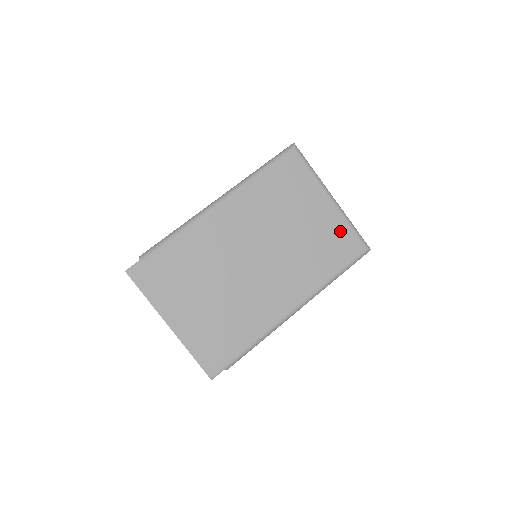
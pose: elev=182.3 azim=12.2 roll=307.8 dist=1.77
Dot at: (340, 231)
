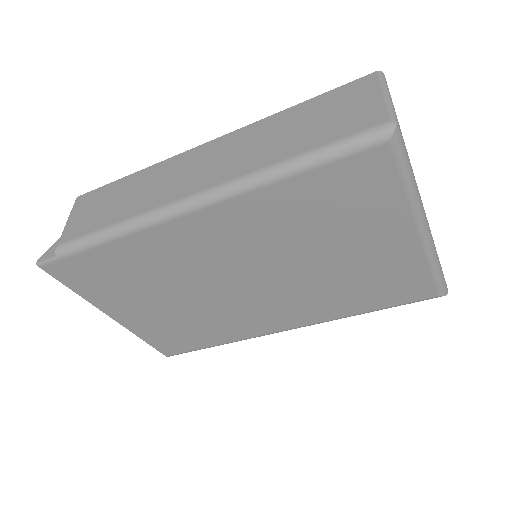
Dot at: (408, 273)
